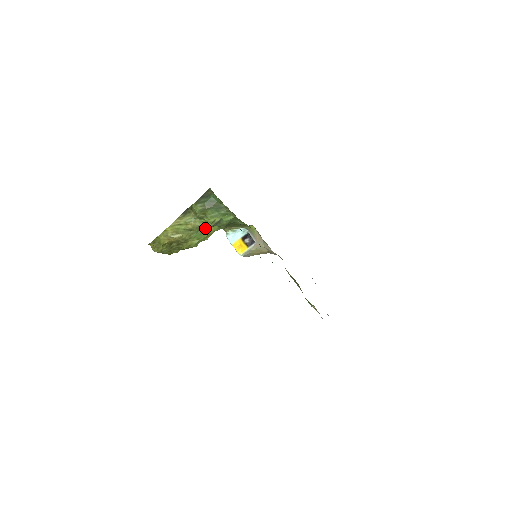
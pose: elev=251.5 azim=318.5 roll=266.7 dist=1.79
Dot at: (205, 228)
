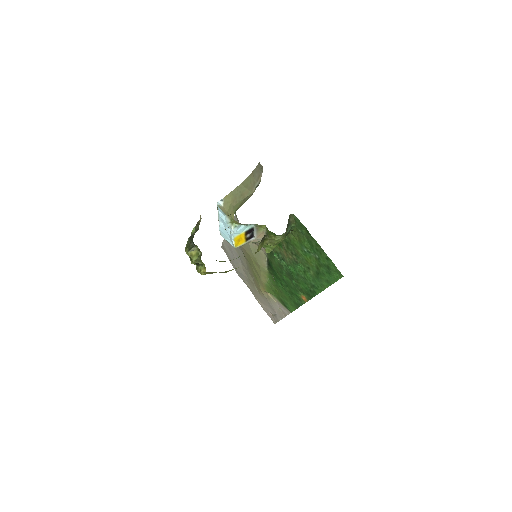
Dot at: occluded
